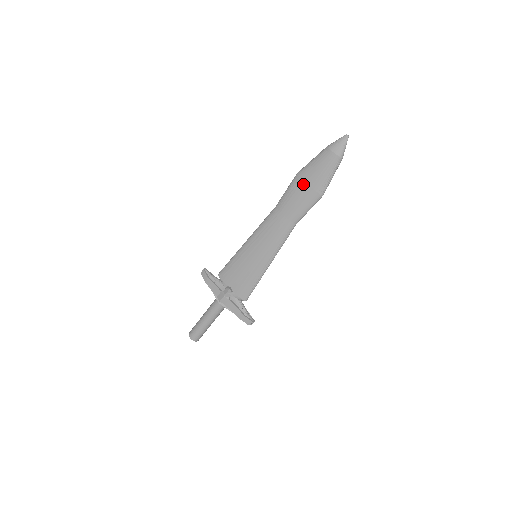
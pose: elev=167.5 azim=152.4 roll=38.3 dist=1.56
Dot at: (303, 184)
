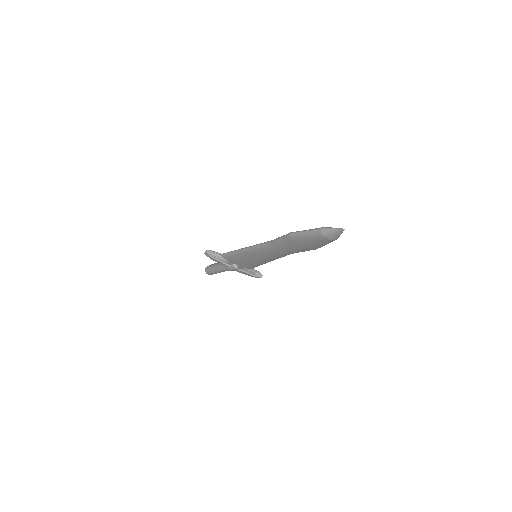
Dot at: (297, 244)
